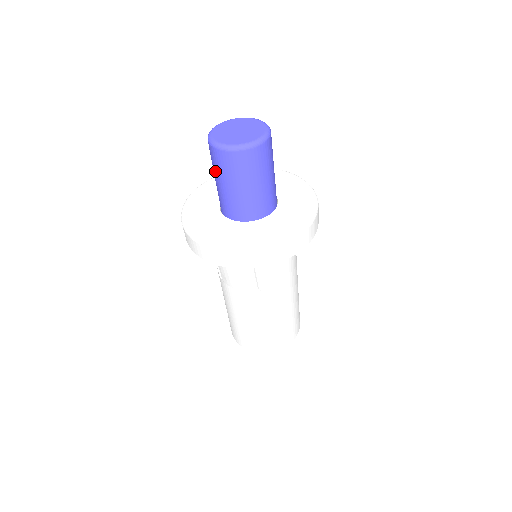
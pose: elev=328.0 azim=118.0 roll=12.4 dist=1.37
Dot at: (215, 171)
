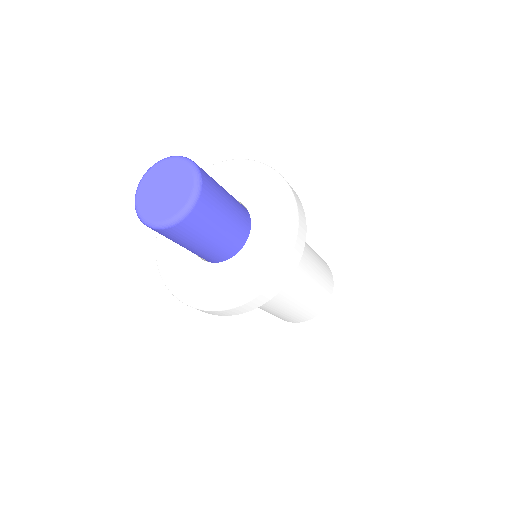
Dot at: occluded
